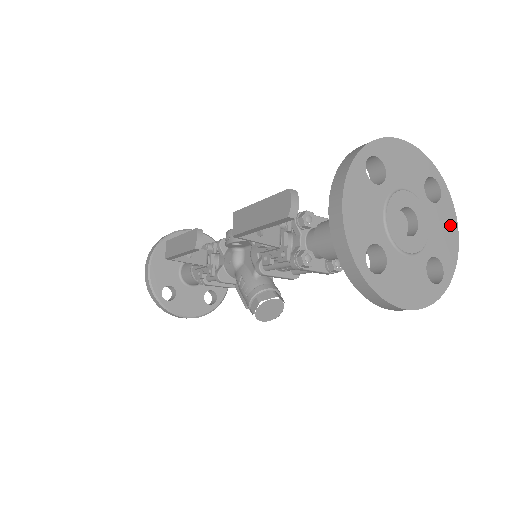
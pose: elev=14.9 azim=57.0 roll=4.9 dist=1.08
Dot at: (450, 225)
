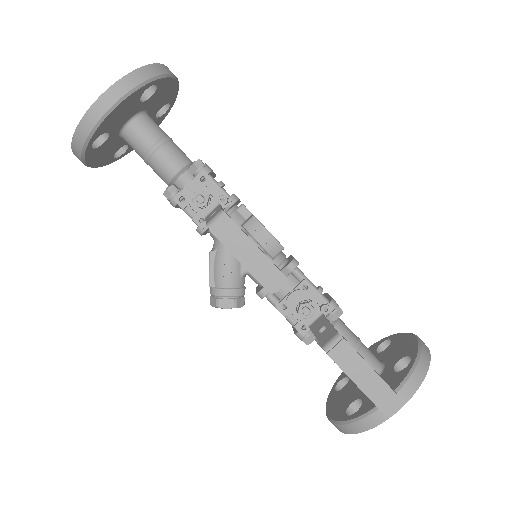
Dot at: occluded
